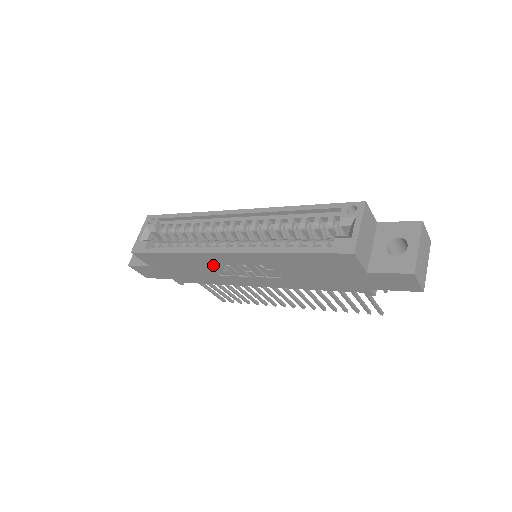
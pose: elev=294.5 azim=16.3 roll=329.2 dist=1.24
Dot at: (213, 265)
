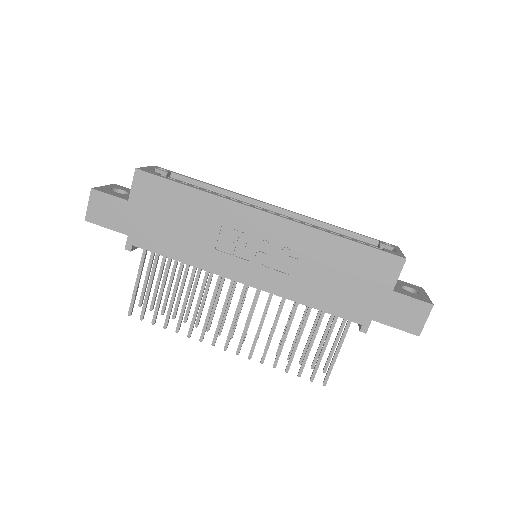
Dot at: (226, 229)
